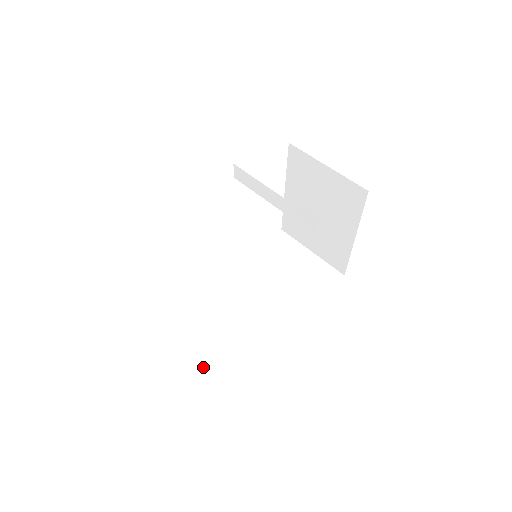
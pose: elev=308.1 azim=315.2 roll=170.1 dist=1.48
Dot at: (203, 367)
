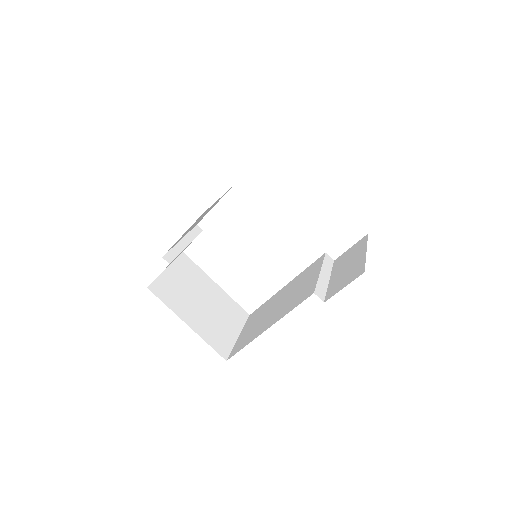
Dot at: (233, 349)
